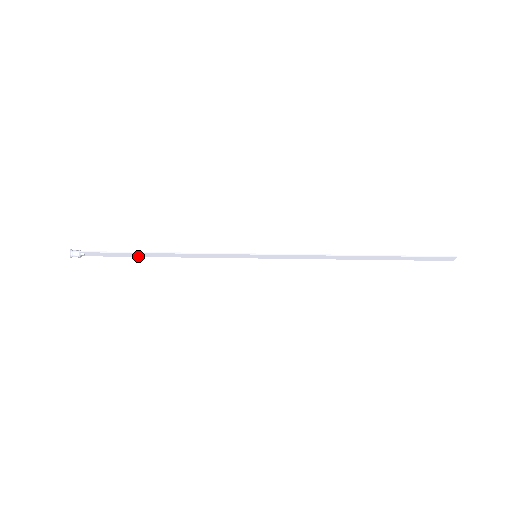
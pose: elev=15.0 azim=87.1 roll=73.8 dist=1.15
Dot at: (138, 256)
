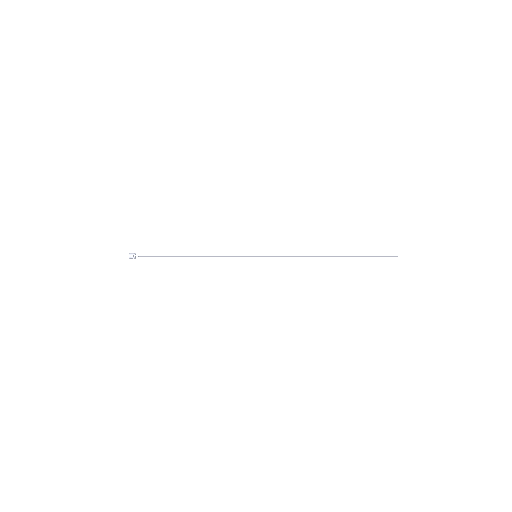
Dot at: (175, 256)
